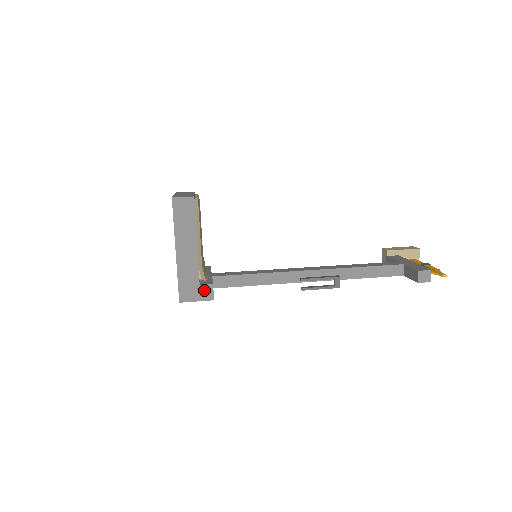
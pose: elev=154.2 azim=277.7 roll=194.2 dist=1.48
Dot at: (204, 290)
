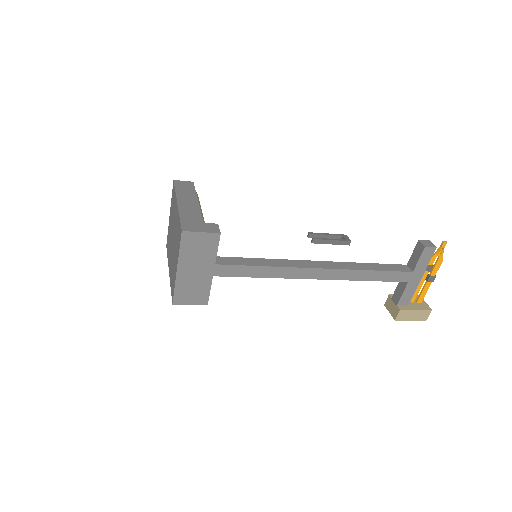
Dot at: (209, 226)
